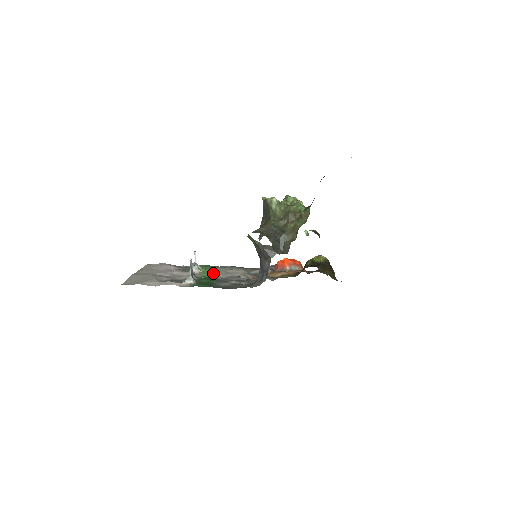
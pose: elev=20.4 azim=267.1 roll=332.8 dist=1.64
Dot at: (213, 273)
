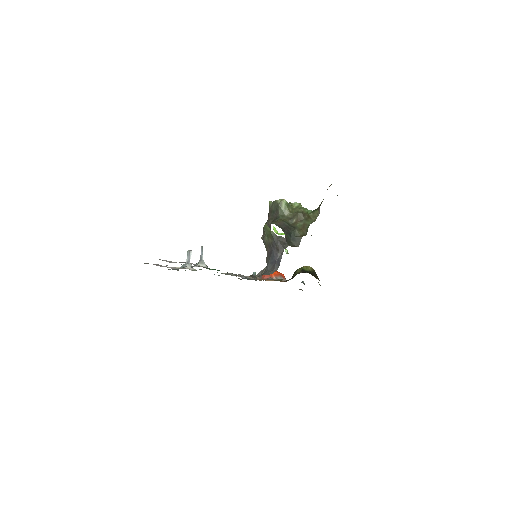
Dot at: occluded
